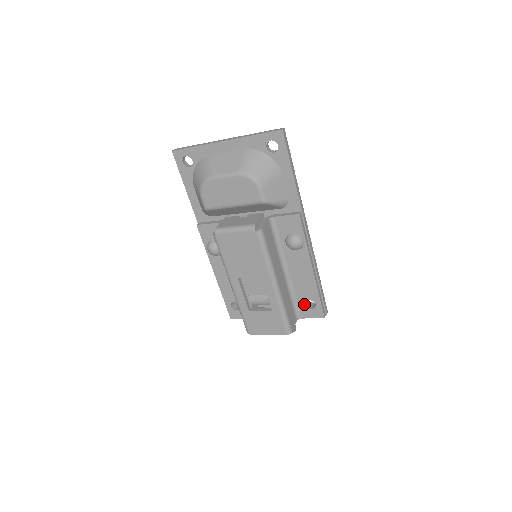
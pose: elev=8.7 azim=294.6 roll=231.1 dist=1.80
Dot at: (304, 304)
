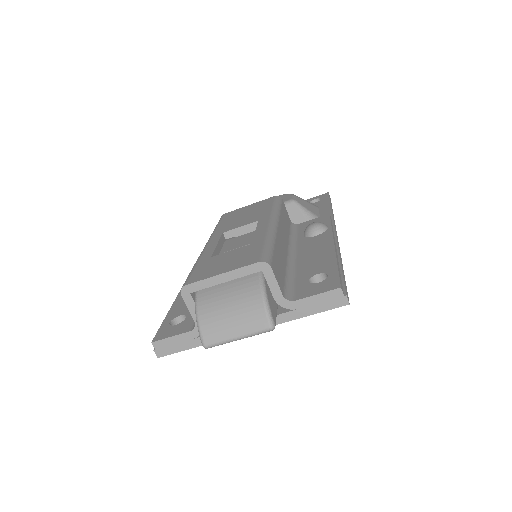
Dot at: (307, 281)
